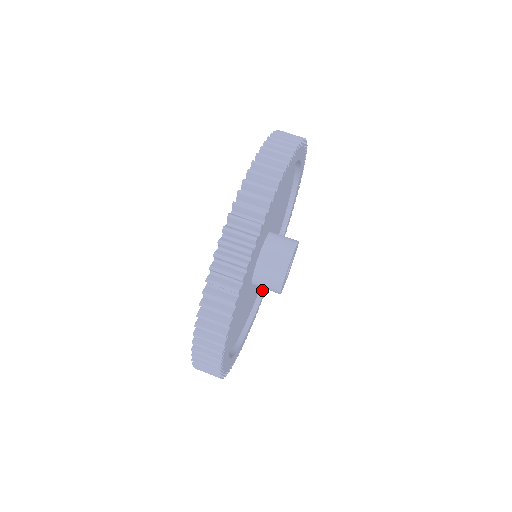
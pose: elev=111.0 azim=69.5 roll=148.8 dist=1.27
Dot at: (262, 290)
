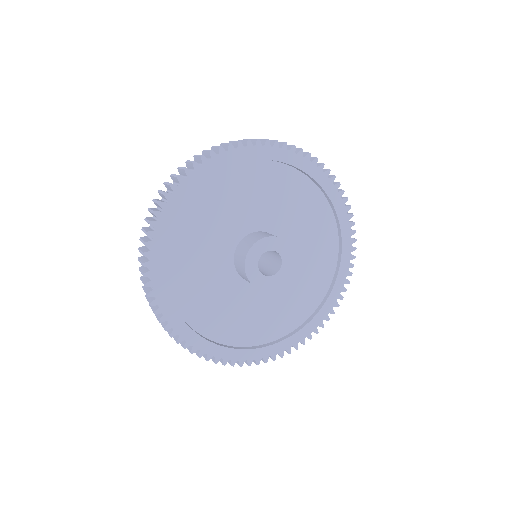
Dot at: (292, 333)
